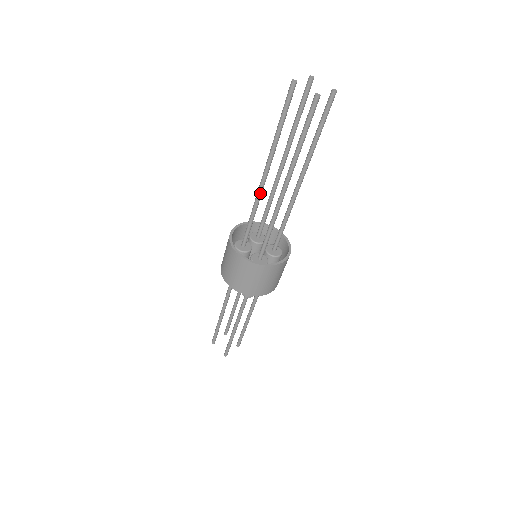
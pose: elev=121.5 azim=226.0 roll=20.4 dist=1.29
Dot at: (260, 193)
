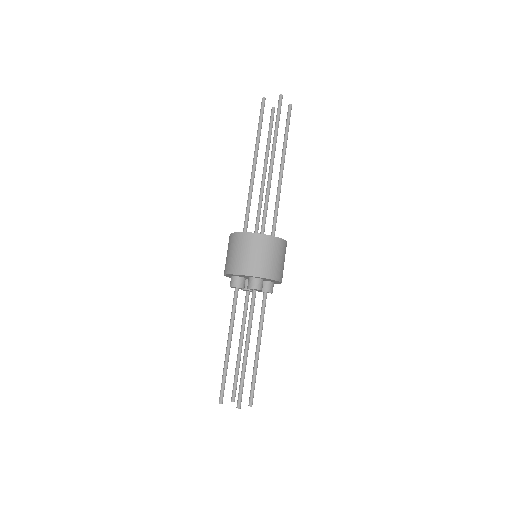
Dot at: (252, 184)
